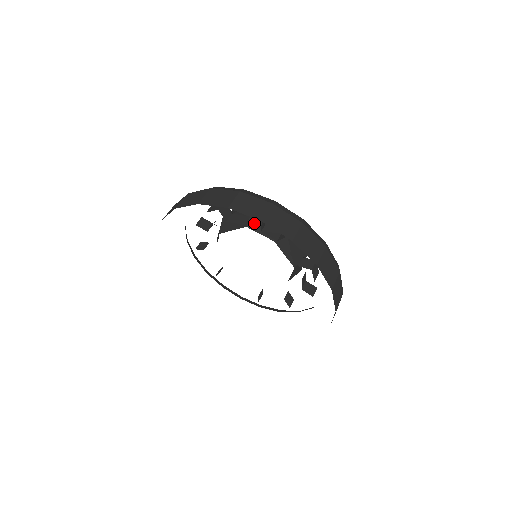
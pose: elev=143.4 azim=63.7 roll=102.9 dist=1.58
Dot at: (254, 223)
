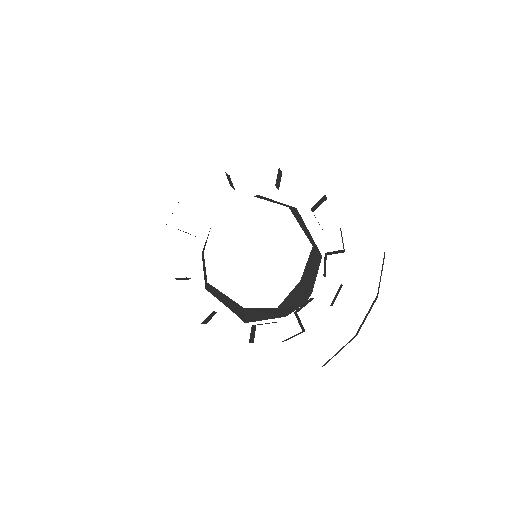
Dot at: (262, 198)
